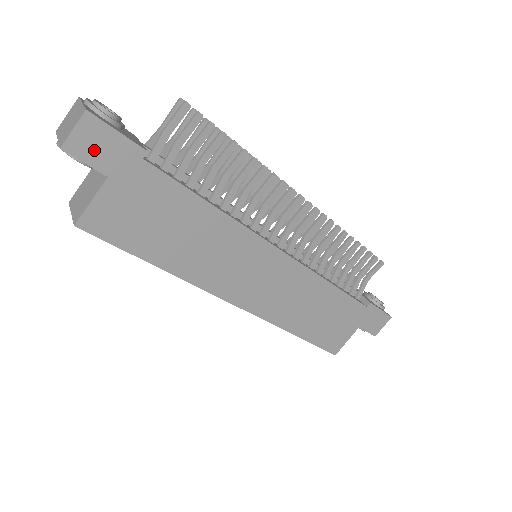
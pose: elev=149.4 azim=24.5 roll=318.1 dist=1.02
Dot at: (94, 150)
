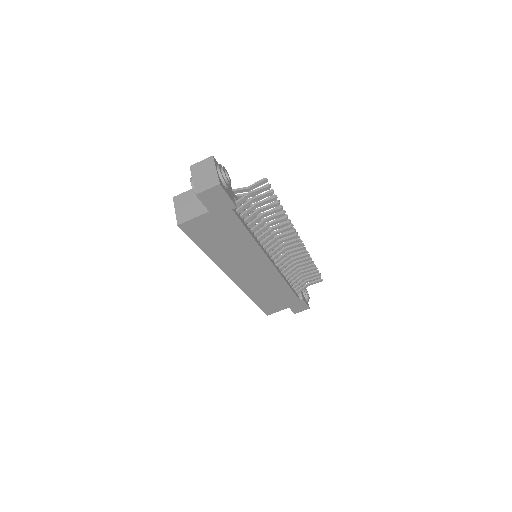
Dot at: (211, 200)
